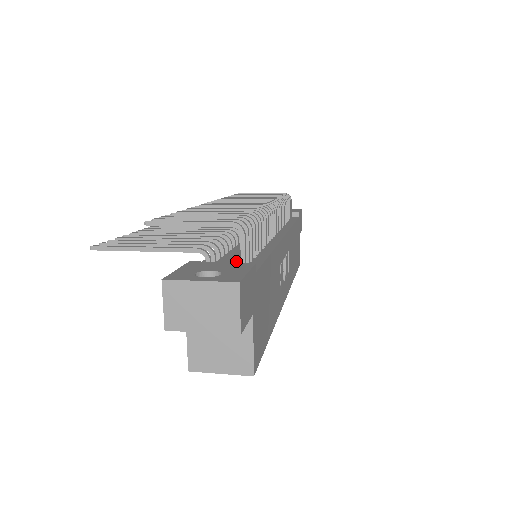
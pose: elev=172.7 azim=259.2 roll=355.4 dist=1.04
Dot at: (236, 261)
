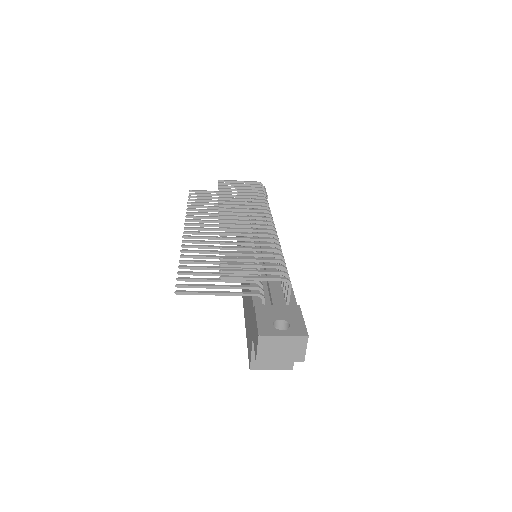
Dot at: (278, 296)
